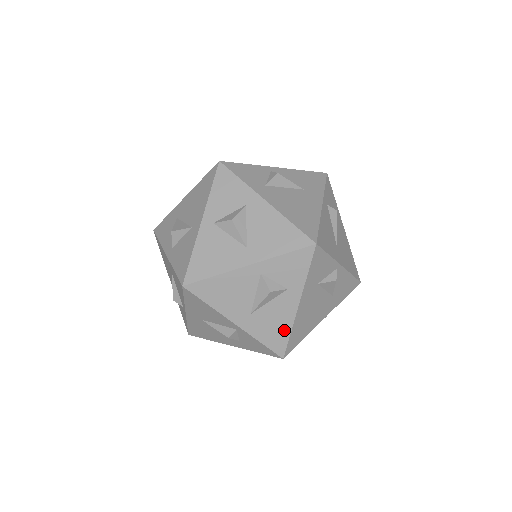
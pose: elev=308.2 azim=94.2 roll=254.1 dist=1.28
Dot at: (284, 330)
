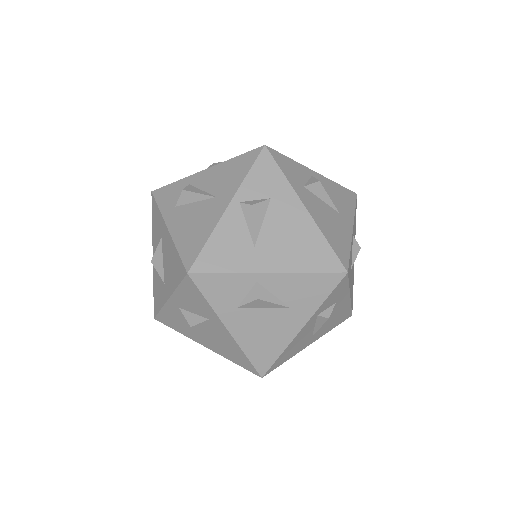
Dot at: occluded
